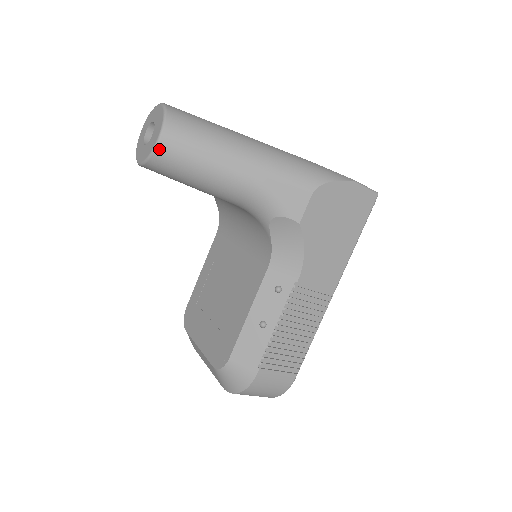
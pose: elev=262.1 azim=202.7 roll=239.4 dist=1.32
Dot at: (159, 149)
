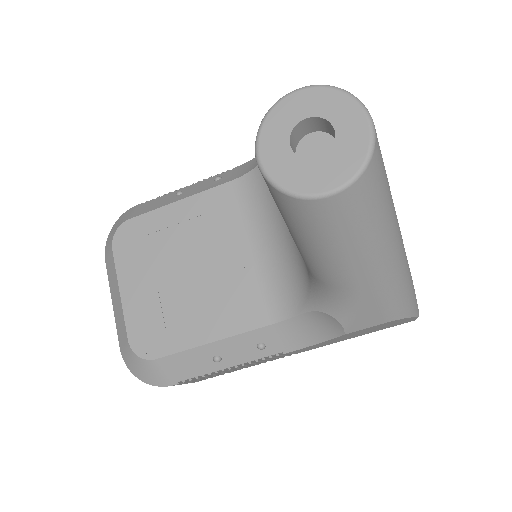
Dot at: (313, 203)
